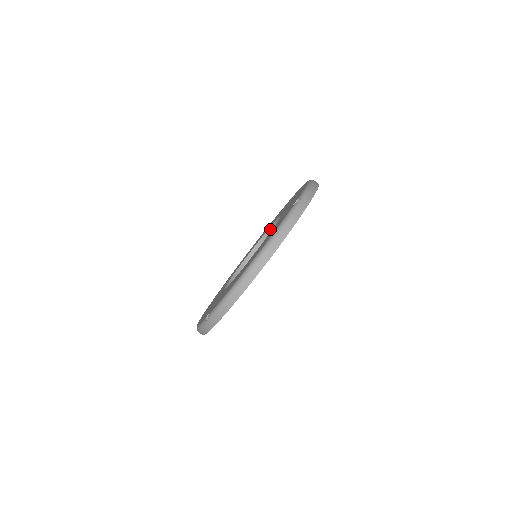
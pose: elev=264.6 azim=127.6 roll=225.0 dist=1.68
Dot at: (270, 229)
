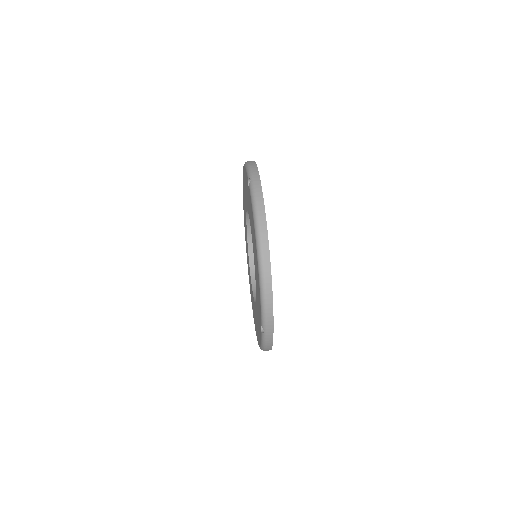
Dot at: (254, 290)
